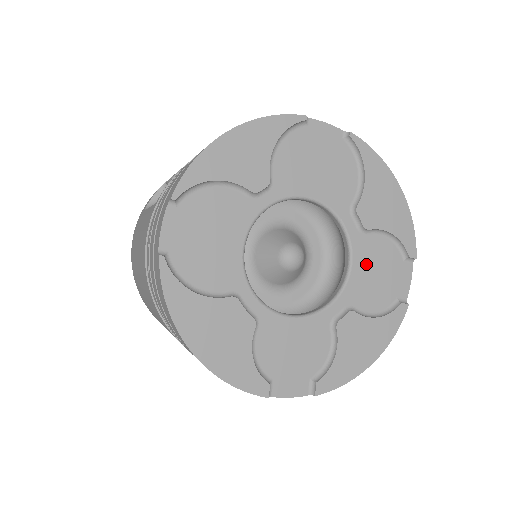
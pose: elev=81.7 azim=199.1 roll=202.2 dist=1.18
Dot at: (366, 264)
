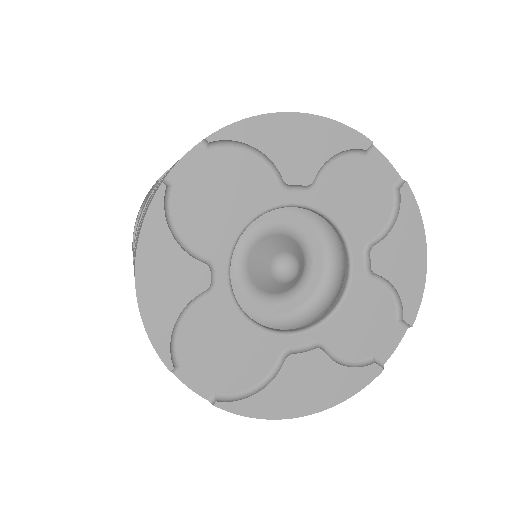
Dot at: (341, 202)
